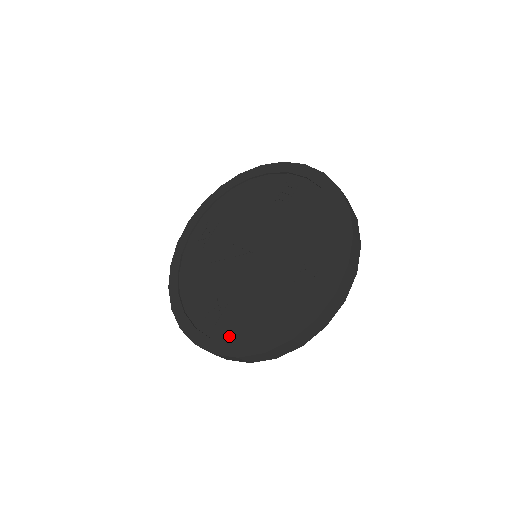
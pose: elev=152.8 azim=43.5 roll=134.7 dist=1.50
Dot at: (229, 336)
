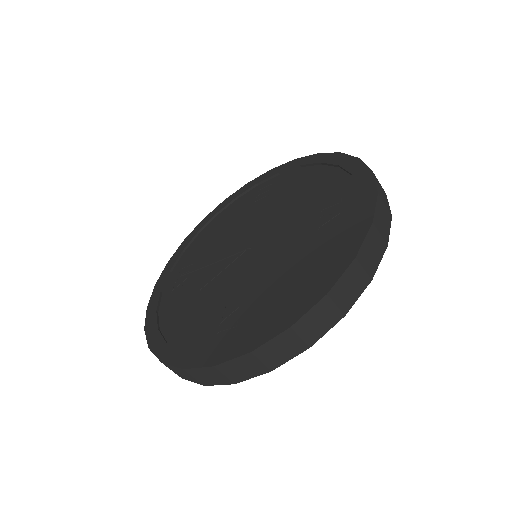
Dot at: (263, 323)
